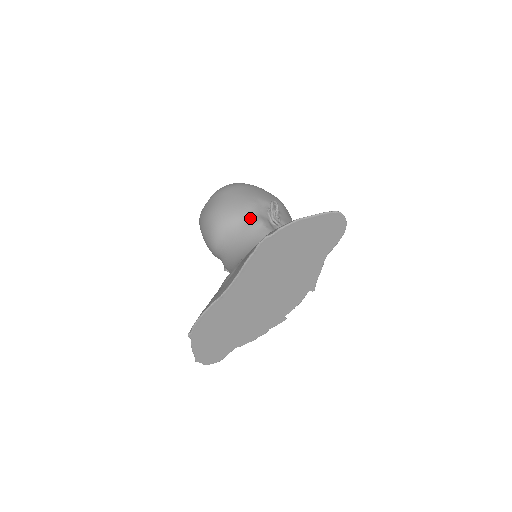
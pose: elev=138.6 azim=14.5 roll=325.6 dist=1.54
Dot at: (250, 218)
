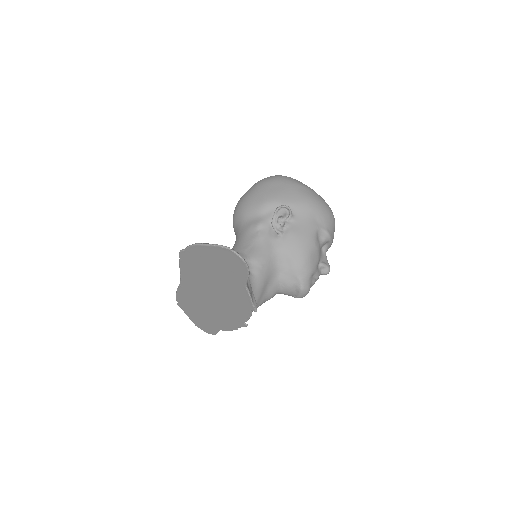
Dot at: (253, 219)
